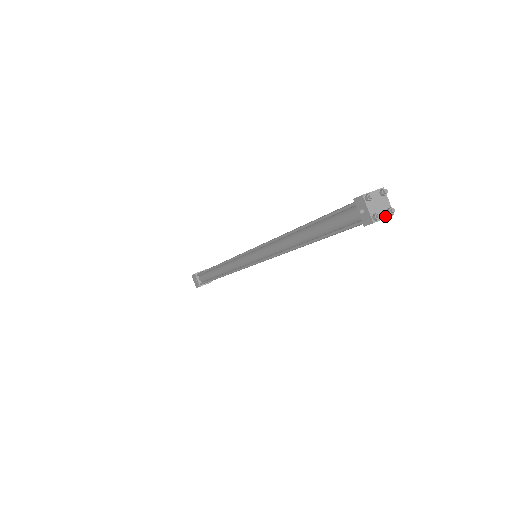
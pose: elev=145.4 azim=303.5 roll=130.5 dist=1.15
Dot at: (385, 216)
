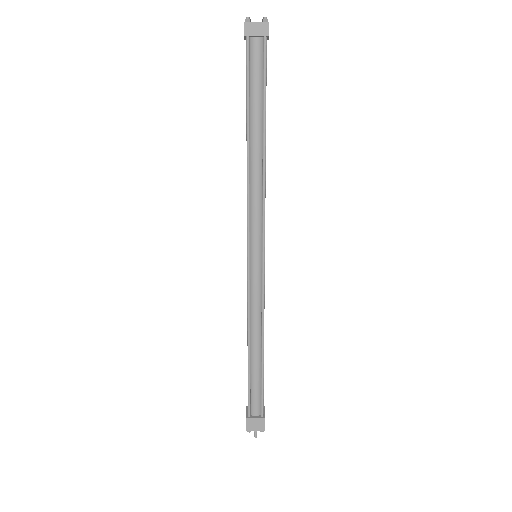
Dot at: (259, 23)
